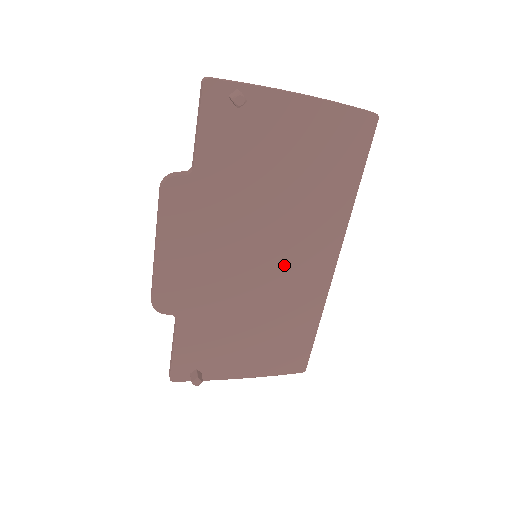
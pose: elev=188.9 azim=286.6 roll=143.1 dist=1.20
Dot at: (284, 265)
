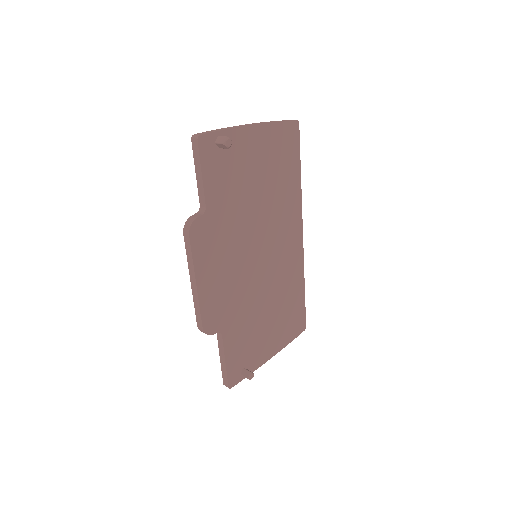
Dot at: (275, 254)
